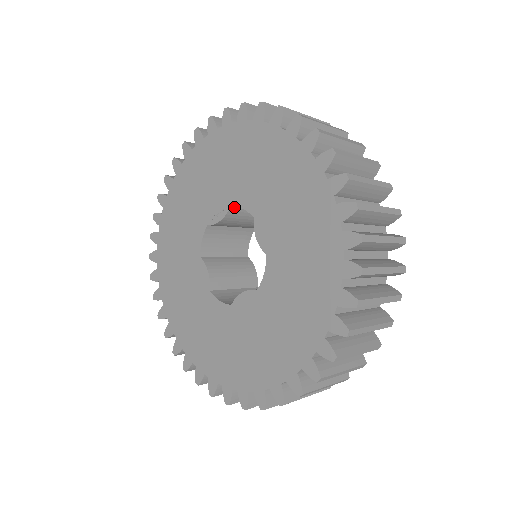
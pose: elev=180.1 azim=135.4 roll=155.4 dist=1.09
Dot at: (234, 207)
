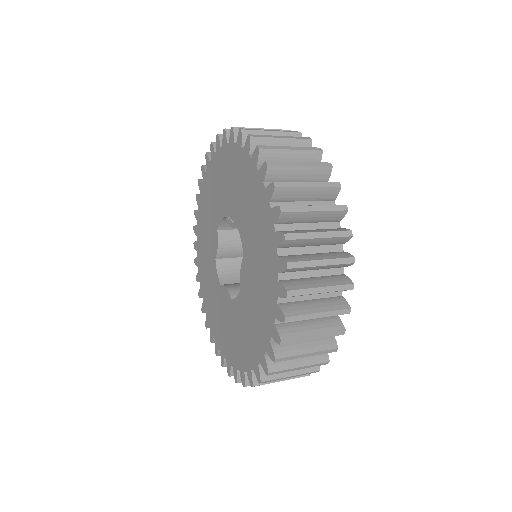
Dot at: occluded
